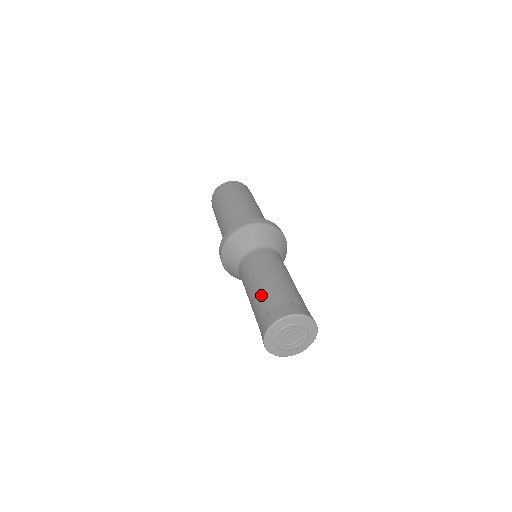
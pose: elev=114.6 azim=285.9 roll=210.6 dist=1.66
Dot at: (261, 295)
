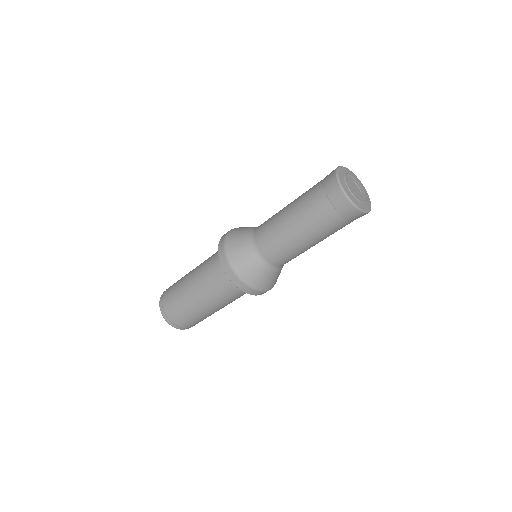
Dot at: (303, 205)
